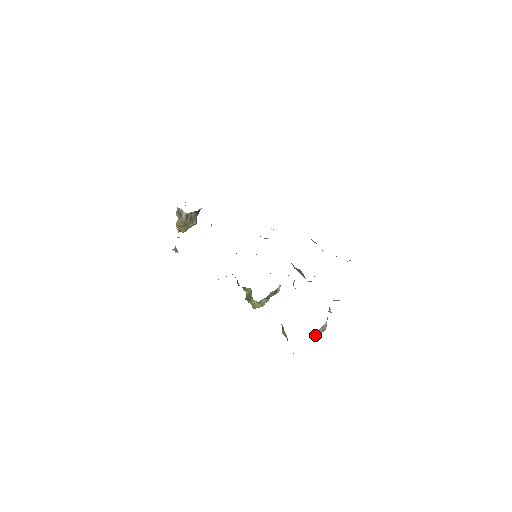
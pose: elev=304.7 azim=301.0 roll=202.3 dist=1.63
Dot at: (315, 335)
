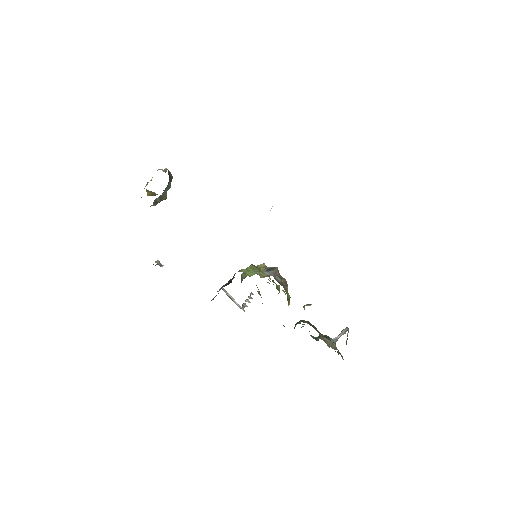
Dot at: (335, 342)
